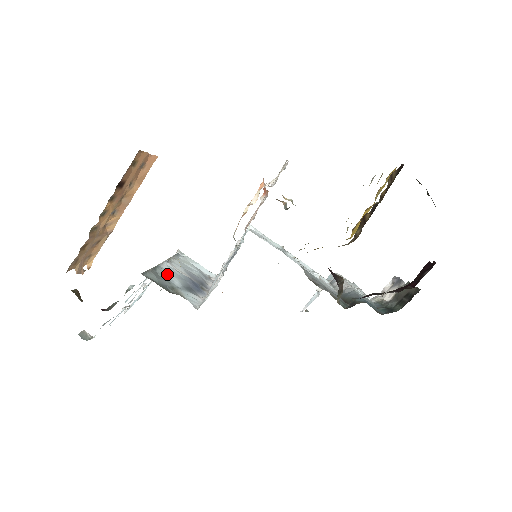
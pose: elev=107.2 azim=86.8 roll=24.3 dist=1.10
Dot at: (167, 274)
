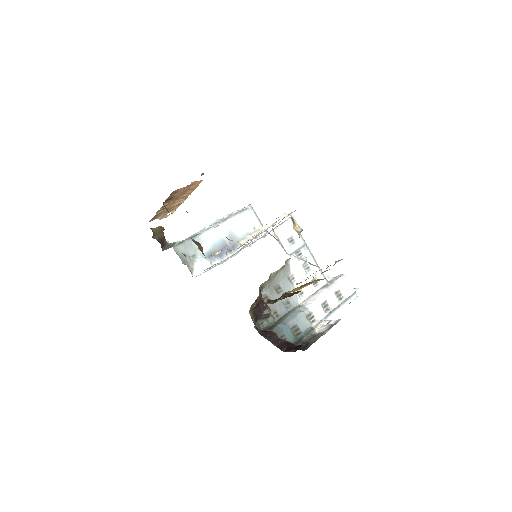
Dot at: (201, 242)
